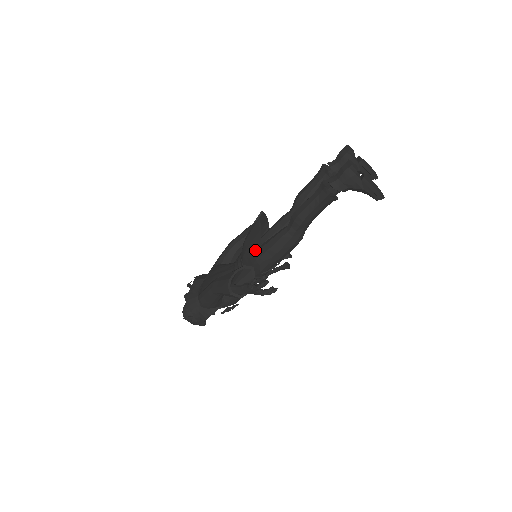
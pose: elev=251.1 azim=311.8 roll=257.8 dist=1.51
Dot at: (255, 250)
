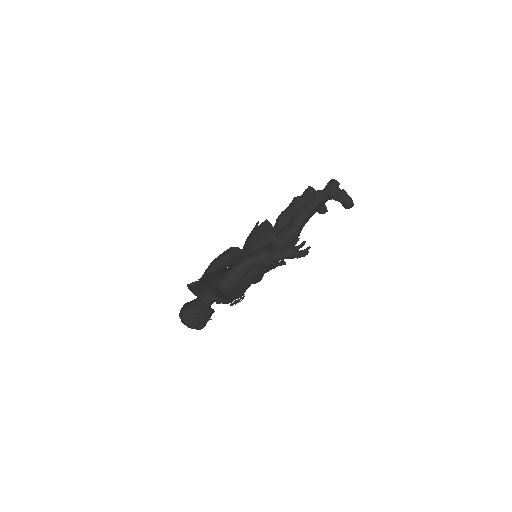
Dot at: (270, 239)
